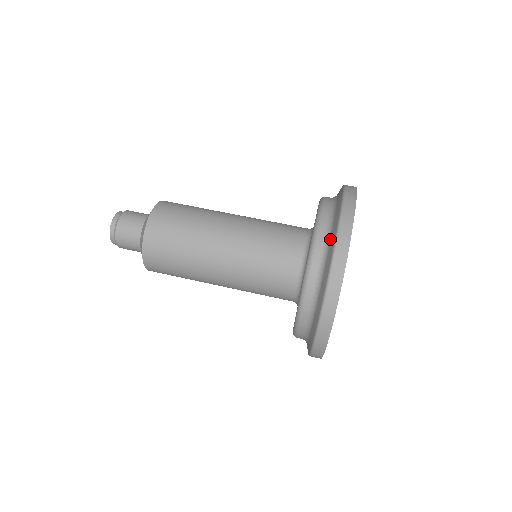
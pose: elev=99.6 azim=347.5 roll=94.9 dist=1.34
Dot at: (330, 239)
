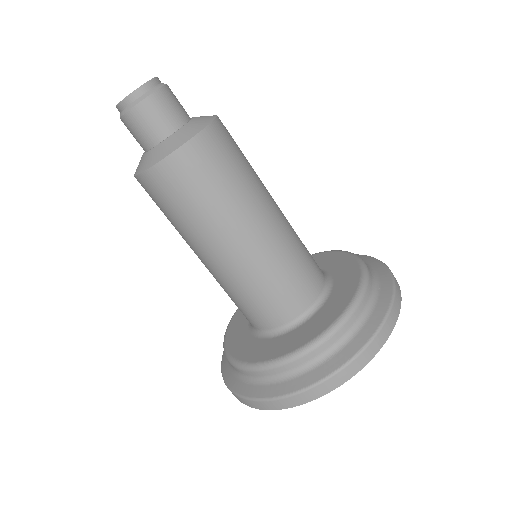
Dot at: (379, 295)
